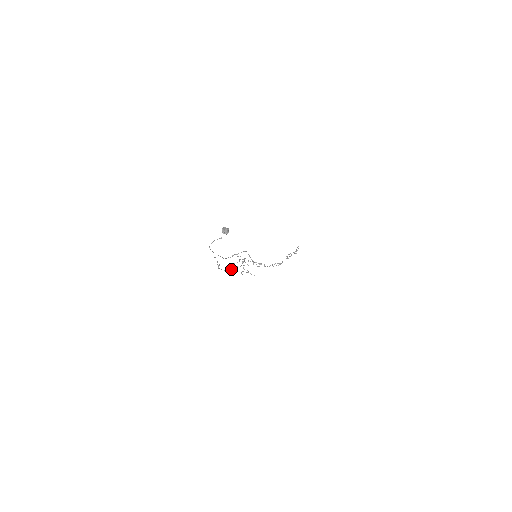
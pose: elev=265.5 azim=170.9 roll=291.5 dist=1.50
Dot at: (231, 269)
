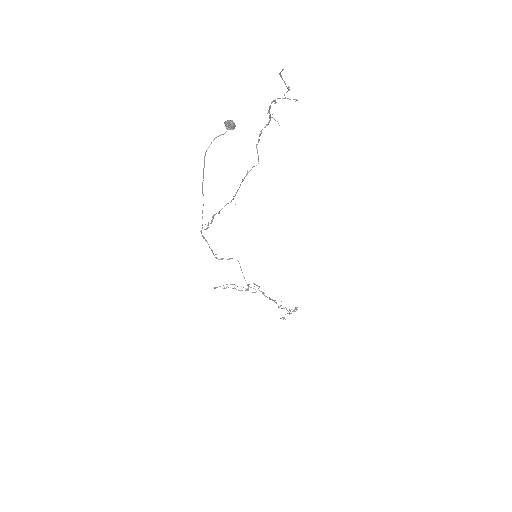
Dot at: occluded
